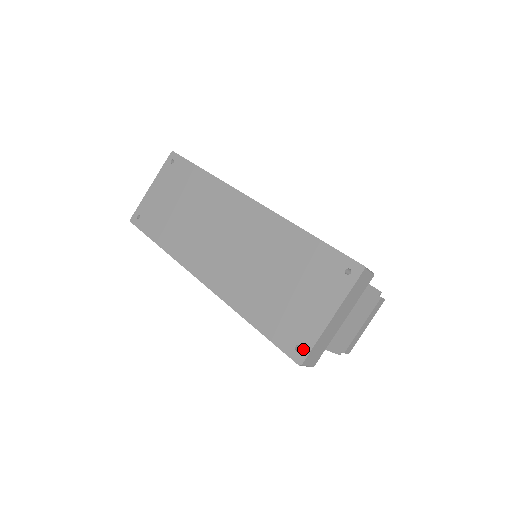
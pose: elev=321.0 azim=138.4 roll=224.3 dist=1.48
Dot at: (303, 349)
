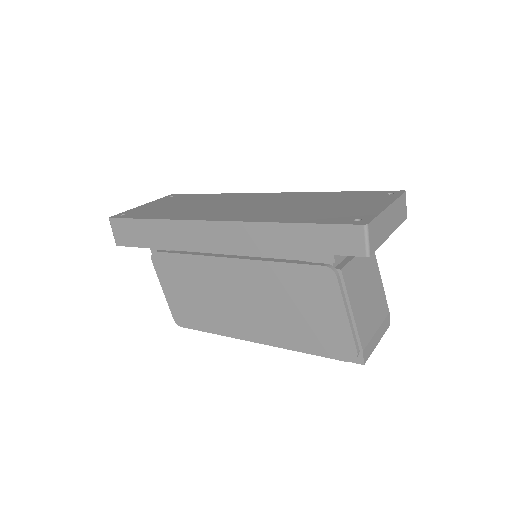
Dot at: (365, 219)
